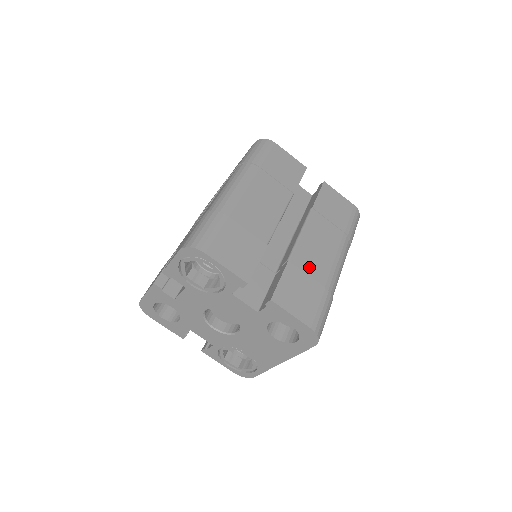
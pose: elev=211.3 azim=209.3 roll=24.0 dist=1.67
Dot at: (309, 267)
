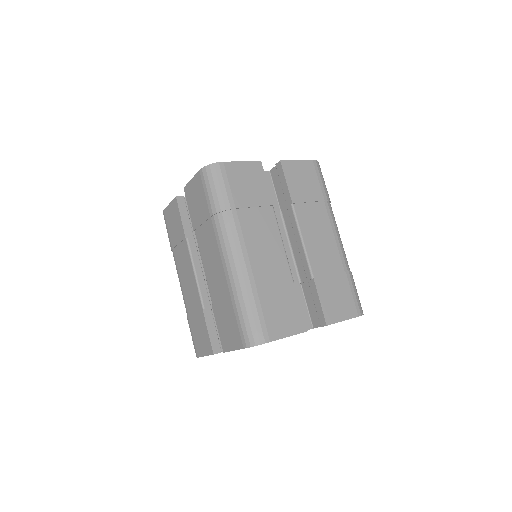
Dot at: (327, 266)
